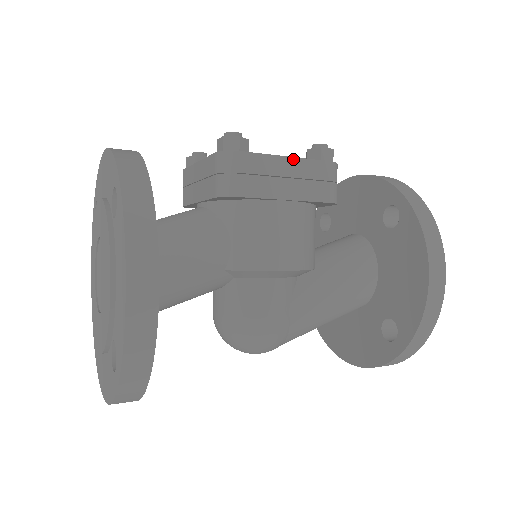
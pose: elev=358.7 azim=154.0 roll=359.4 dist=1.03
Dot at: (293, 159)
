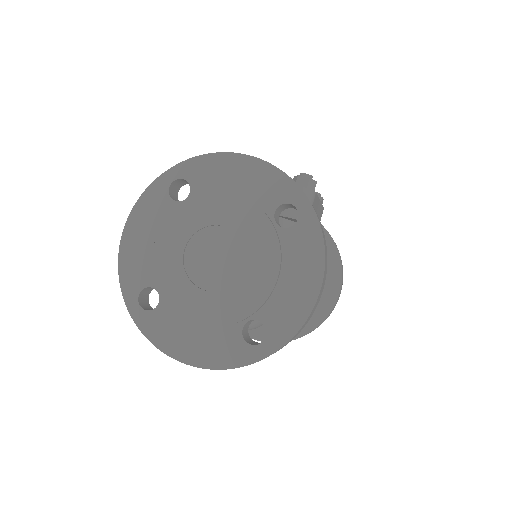
Dot at: (320, 203)
